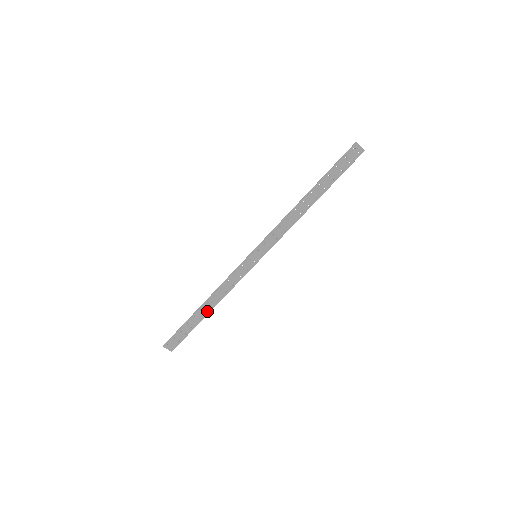
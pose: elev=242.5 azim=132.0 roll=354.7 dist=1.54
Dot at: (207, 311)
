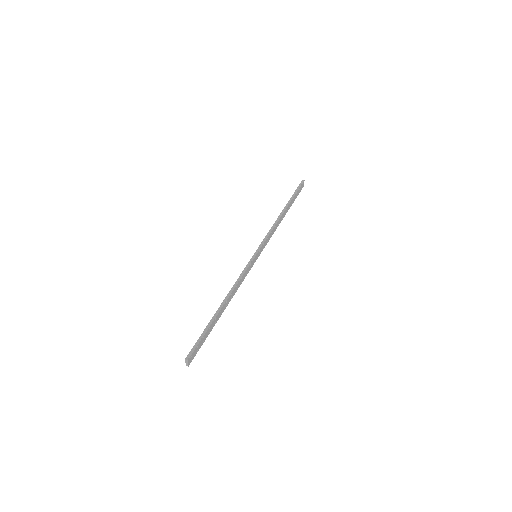
Dot at: (222, 312)
